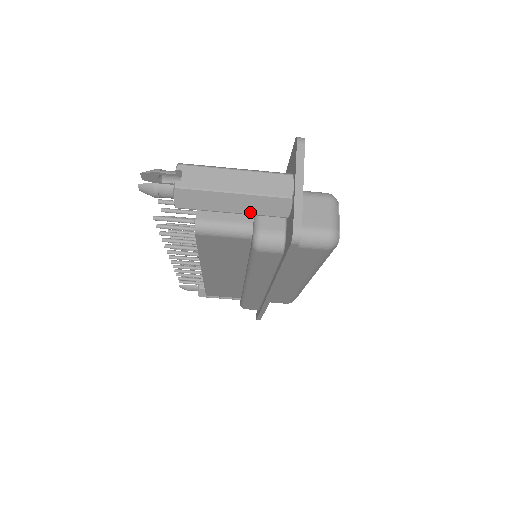
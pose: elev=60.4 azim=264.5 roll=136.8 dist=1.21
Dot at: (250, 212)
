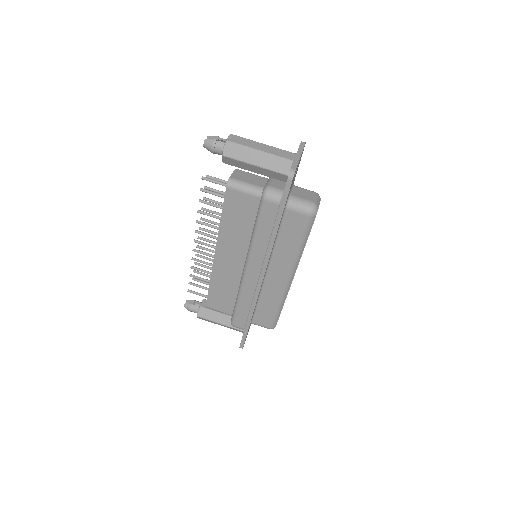
Dot at: (266, 167)
